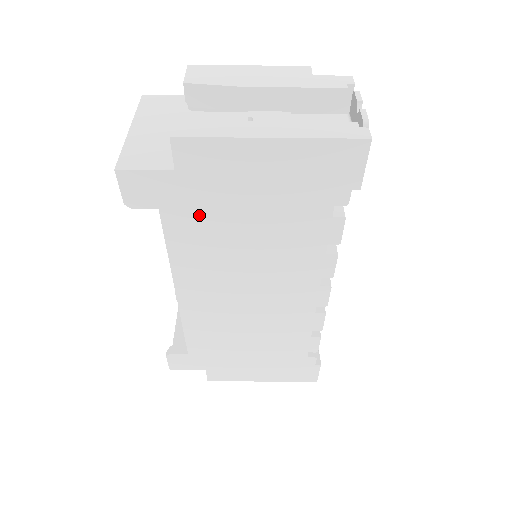
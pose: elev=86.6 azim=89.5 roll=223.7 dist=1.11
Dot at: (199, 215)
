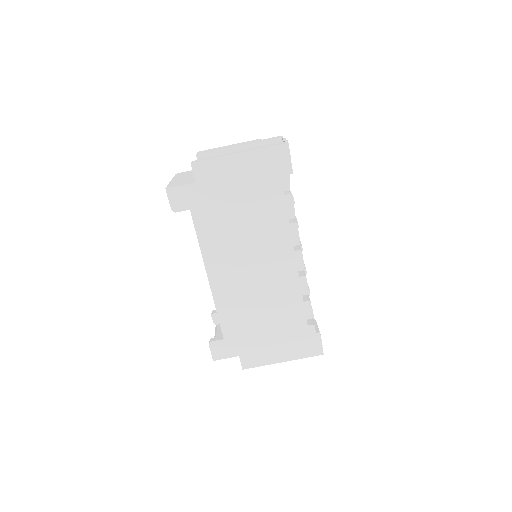
Dot at: (212, 210)
